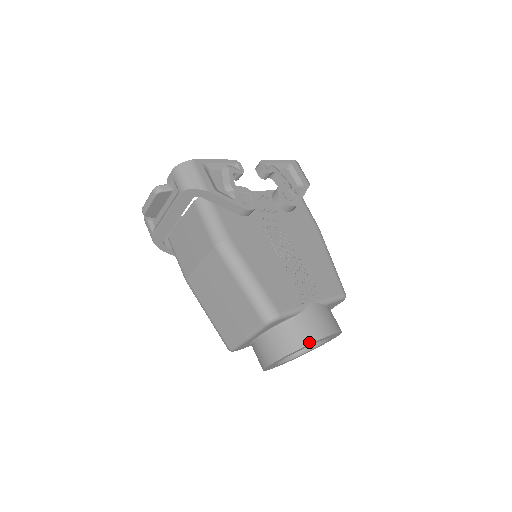
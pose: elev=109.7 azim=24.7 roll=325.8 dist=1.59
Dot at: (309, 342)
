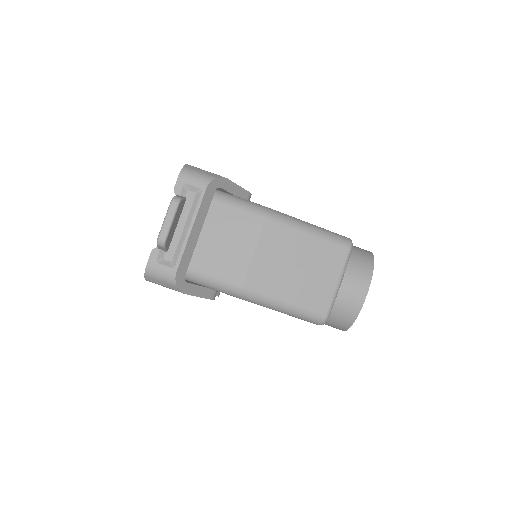
Dot at: (372, 256)
